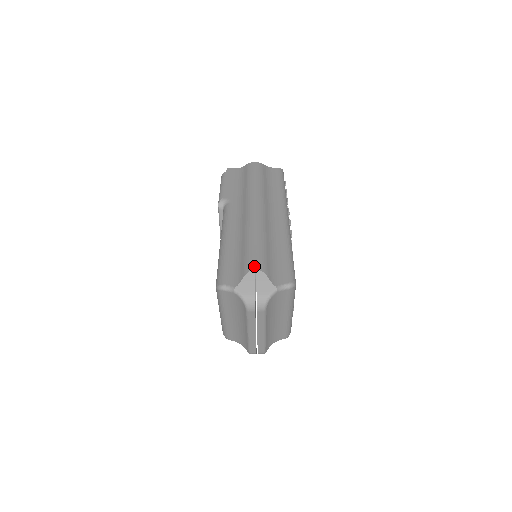
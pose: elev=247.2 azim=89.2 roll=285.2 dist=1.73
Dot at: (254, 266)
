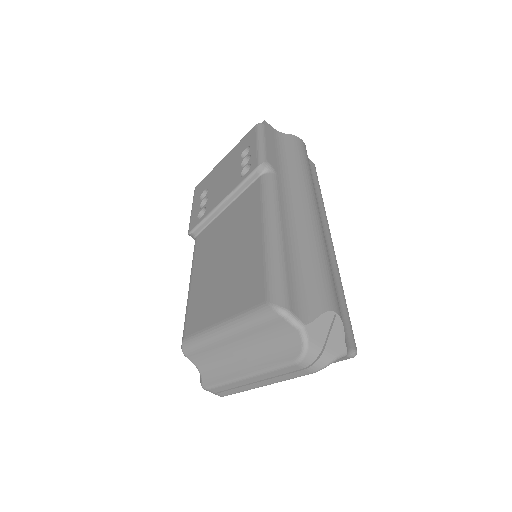
Dot at: (334, 305)
